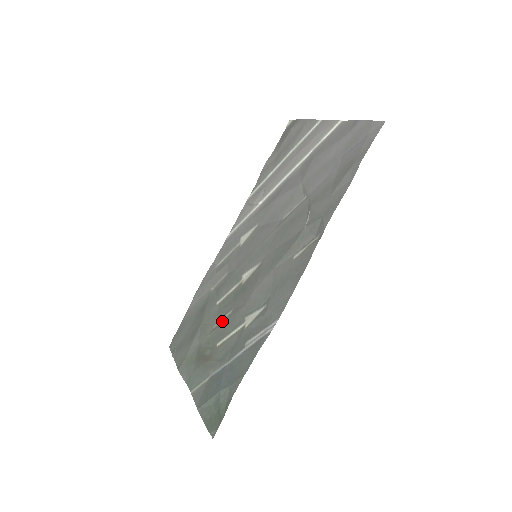
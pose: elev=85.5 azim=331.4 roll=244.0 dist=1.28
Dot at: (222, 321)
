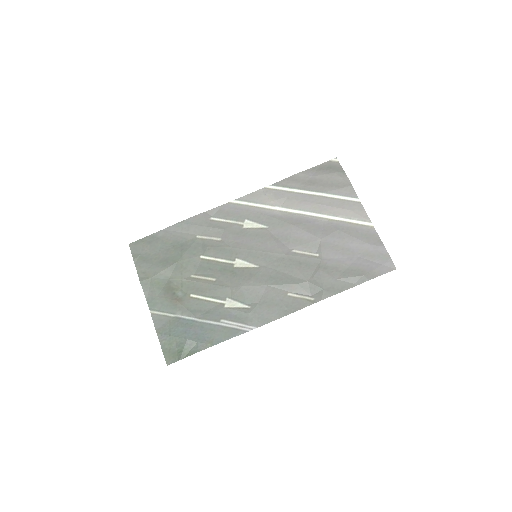
Dot at: (203, 280)
